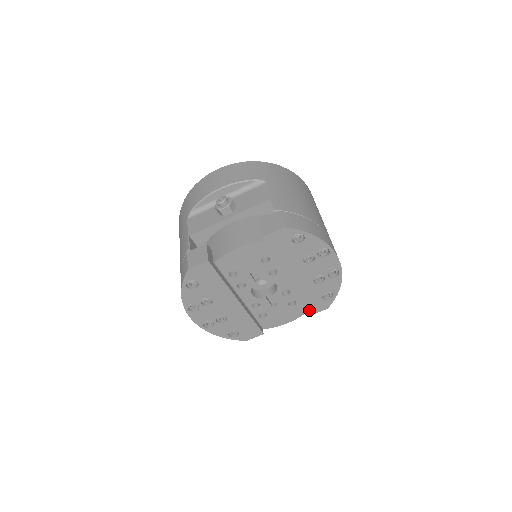
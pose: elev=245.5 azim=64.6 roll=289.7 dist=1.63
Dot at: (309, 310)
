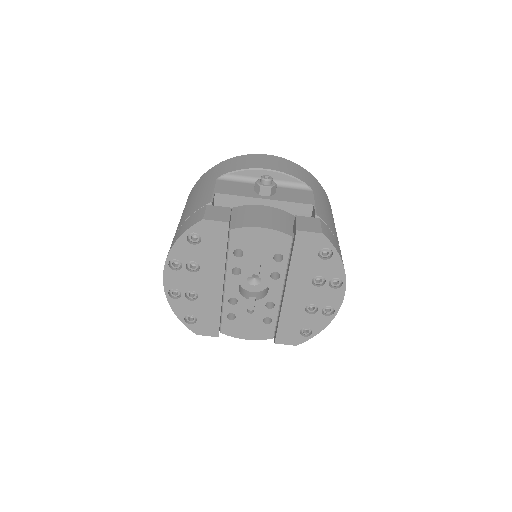
Dot at: (279, 337)
